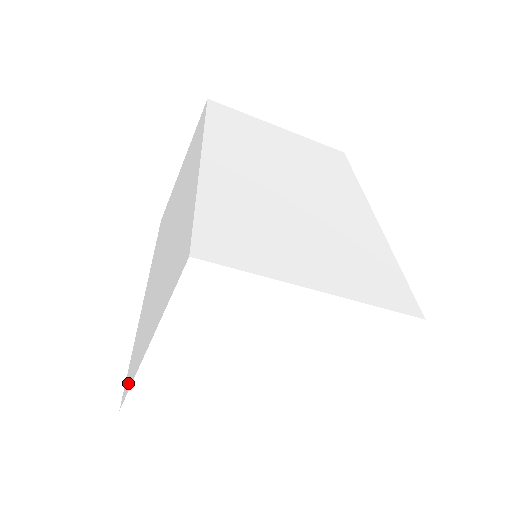
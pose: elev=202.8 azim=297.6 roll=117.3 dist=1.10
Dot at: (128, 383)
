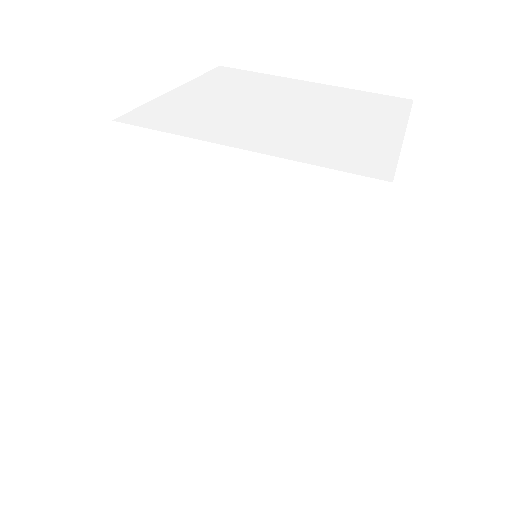
Dot at: occluded
